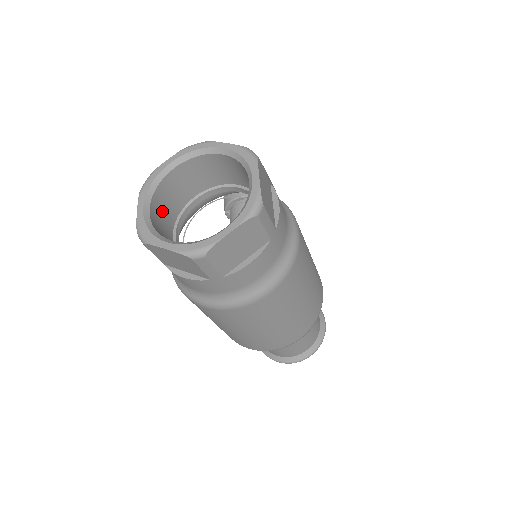
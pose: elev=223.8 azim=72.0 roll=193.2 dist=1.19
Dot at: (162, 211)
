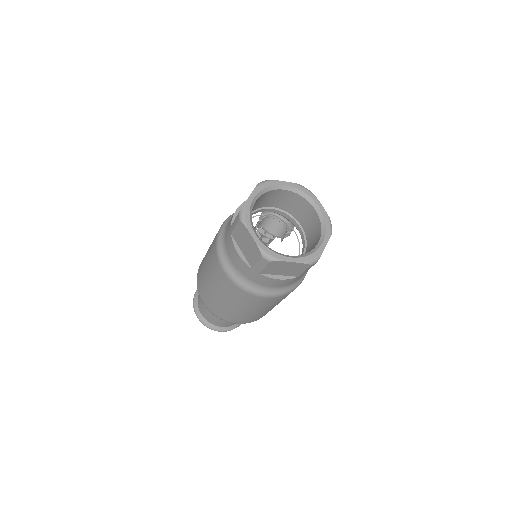
Dot at: (255, 204)
